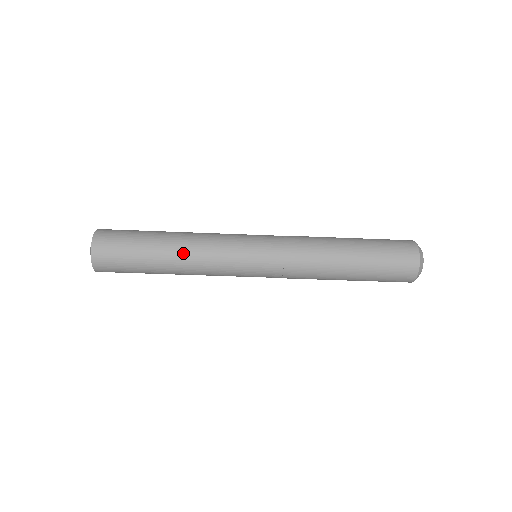
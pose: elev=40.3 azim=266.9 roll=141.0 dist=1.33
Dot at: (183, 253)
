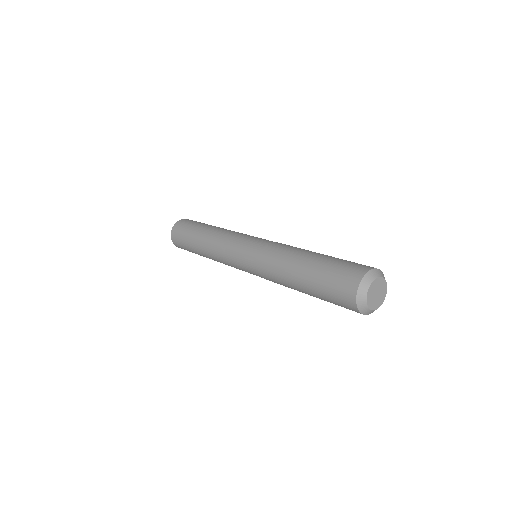
Dot at: occluded
